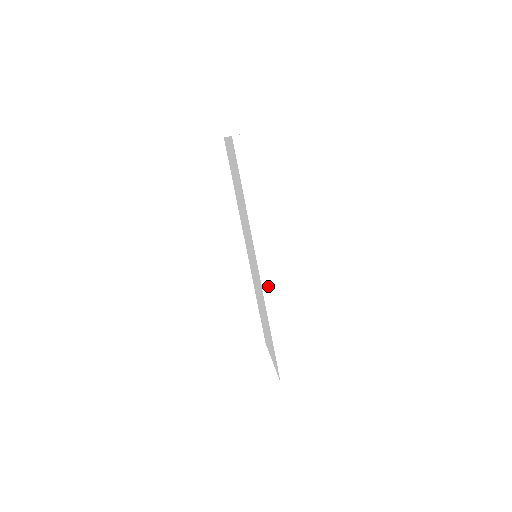
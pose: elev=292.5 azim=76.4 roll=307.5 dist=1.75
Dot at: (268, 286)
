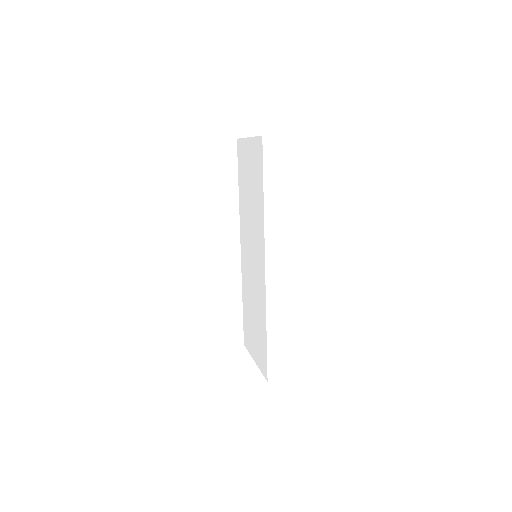
Dot at: (271, 284)
